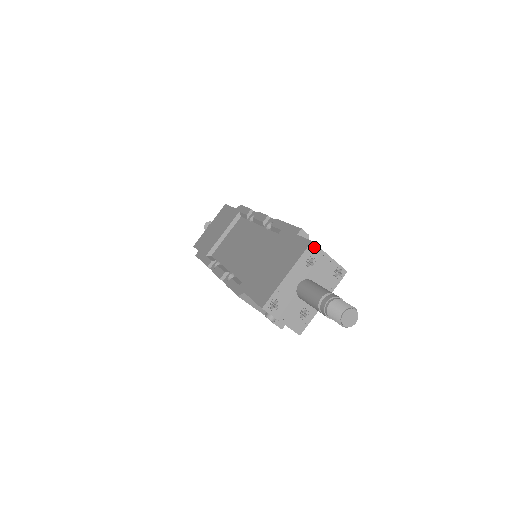
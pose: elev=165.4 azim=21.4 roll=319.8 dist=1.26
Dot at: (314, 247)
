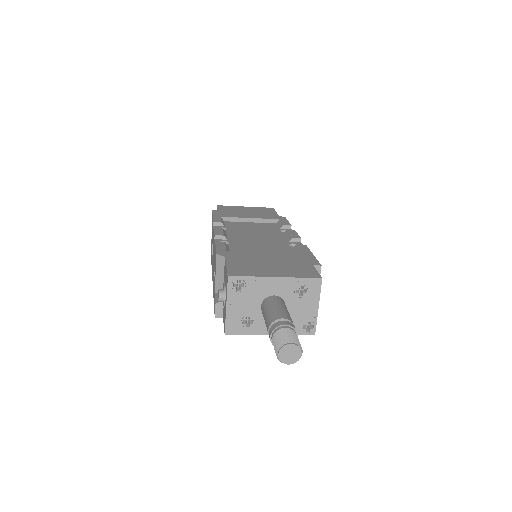
Dot at: (318, 284)
